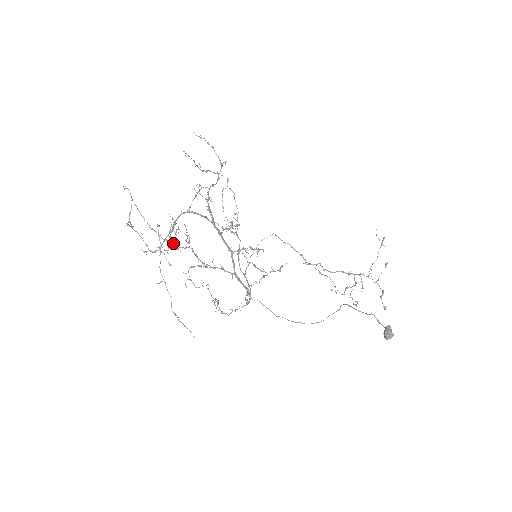
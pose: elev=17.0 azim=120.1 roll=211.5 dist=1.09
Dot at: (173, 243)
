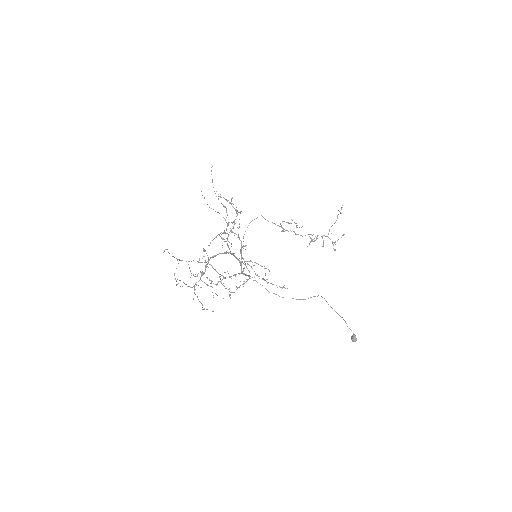
Dot at: occluded
